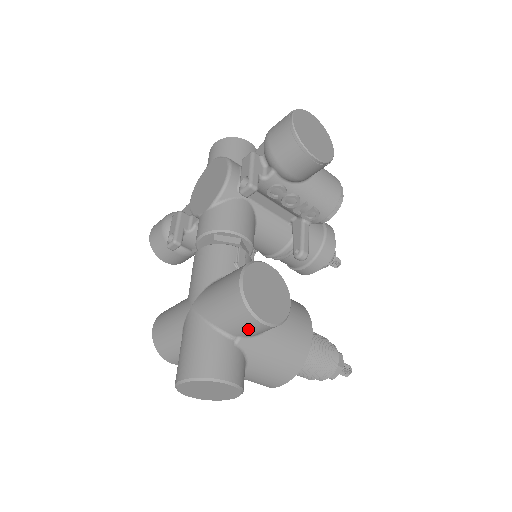
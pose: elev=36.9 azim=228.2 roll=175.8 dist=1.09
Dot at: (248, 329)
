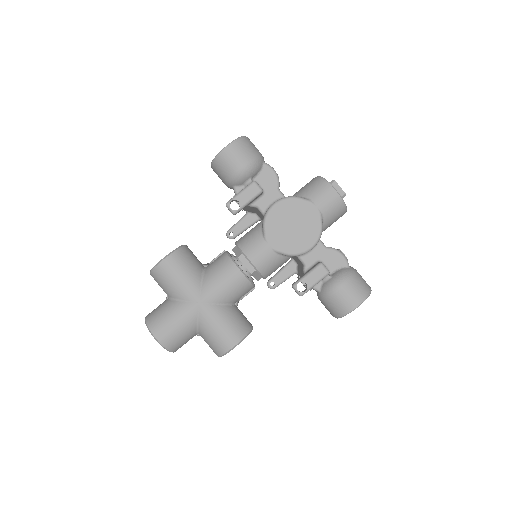
Dot at: (209, 346)
